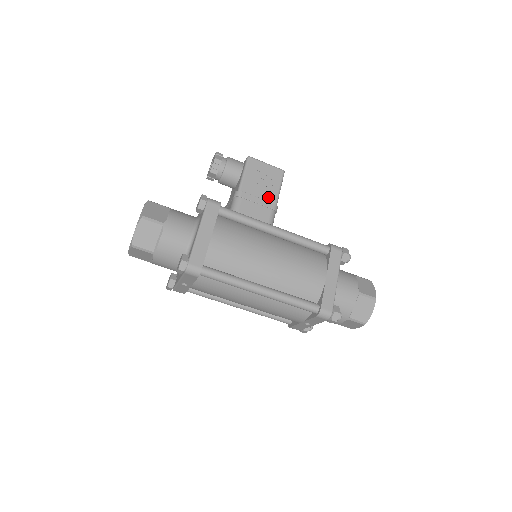
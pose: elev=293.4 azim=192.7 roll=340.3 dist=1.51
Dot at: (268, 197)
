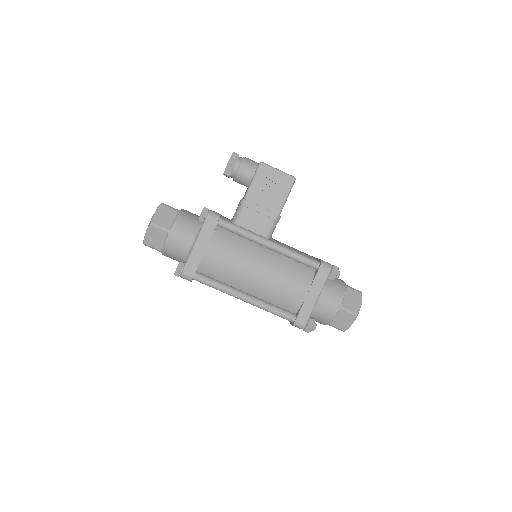
Dot at: (272, 206)
